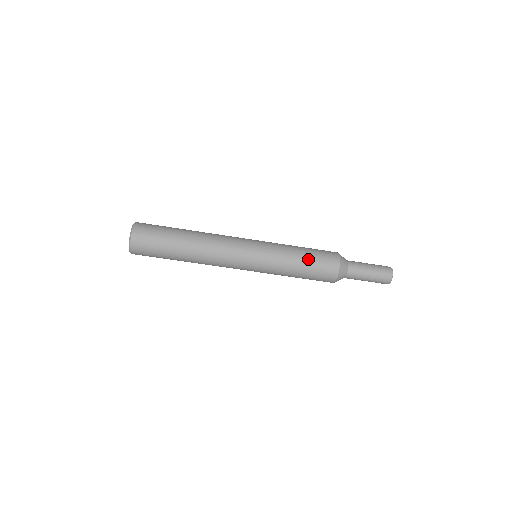
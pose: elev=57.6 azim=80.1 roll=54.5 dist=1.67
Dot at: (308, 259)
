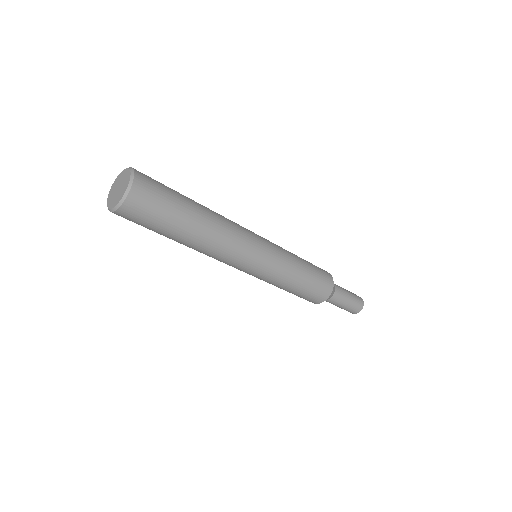
Dot at: (301, 291)
